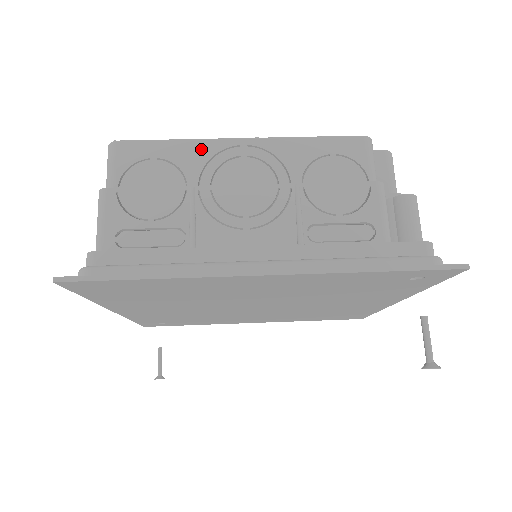
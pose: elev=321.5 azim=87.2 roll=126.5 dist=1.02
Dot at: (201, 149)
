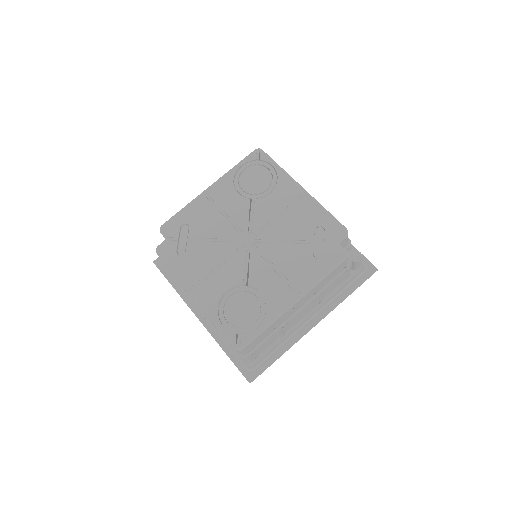
Dot at: (279, 320)
